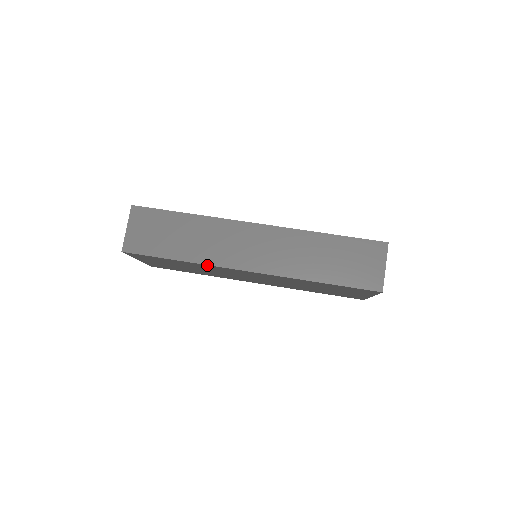
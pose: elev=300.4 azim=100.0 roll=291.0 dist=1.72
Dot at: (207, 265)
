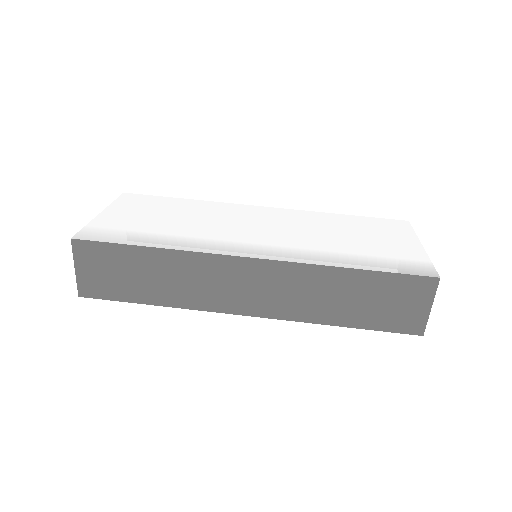
Dot at: (192, 308)
